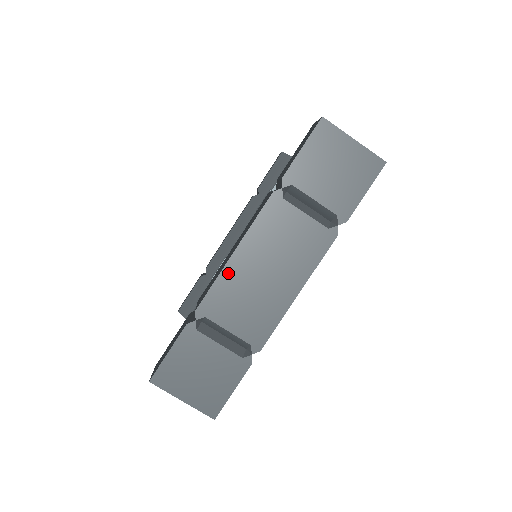
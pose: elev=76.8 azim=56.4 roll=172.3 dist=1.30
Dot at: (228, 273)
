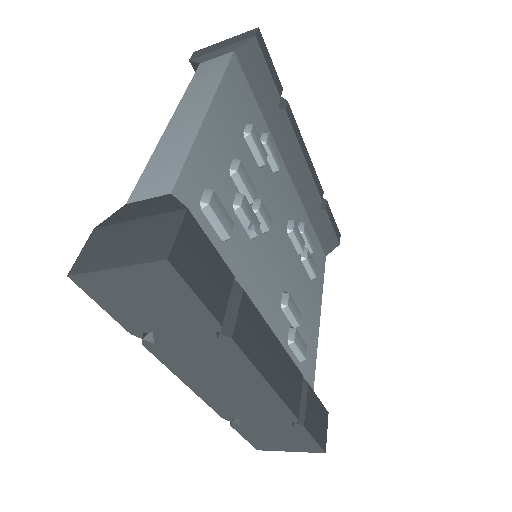
Dot at: (205, 397)
